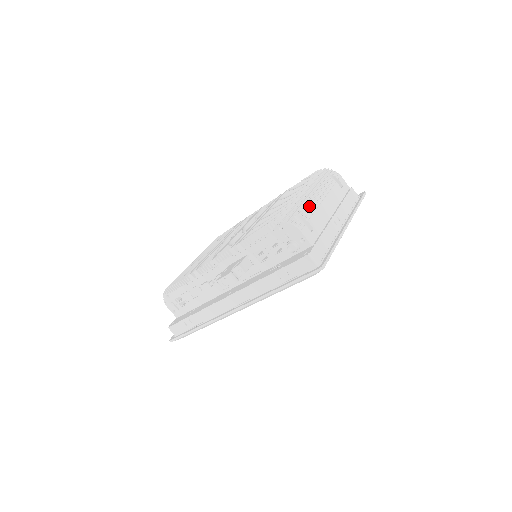
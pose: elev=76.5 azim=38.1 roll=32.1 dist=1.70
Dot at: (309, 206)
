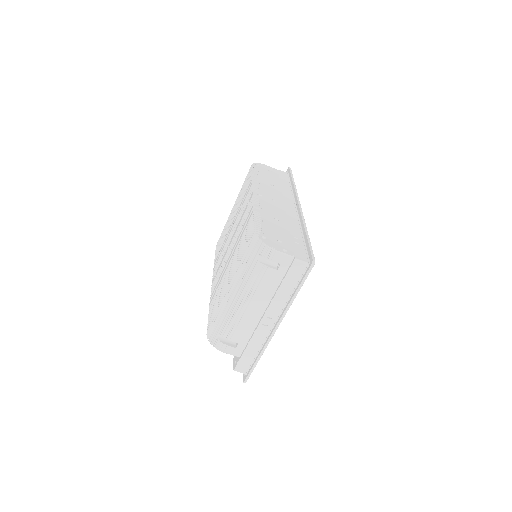
Dot at: (231, 321)
